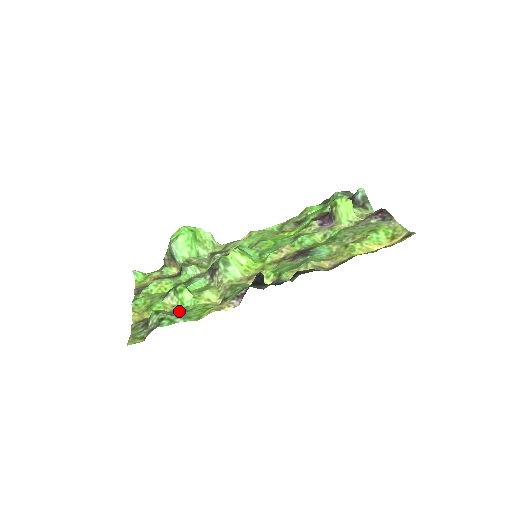
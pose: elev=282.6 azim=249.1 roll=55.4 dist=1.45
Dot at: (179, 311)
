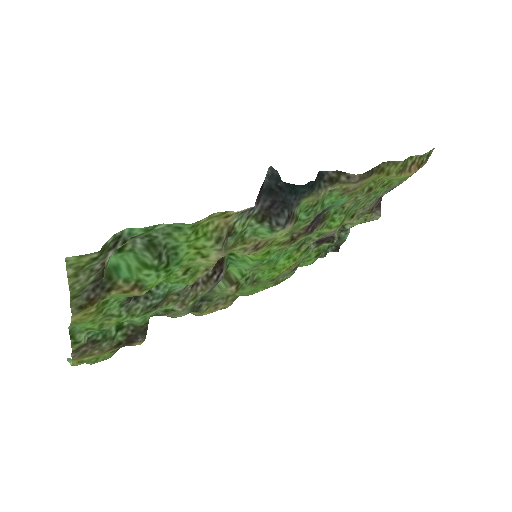
Dot at: (157, 275)
